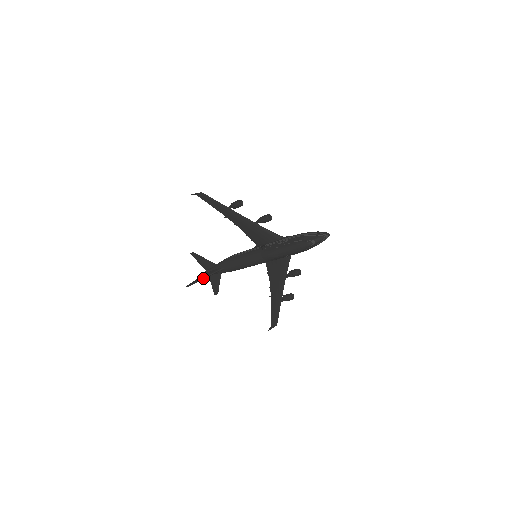
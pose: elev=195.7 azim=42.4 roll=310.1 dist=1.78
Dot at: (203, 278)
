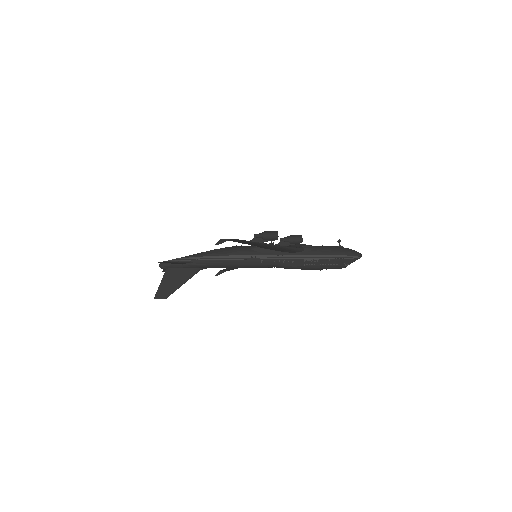
Dot at: occluded
